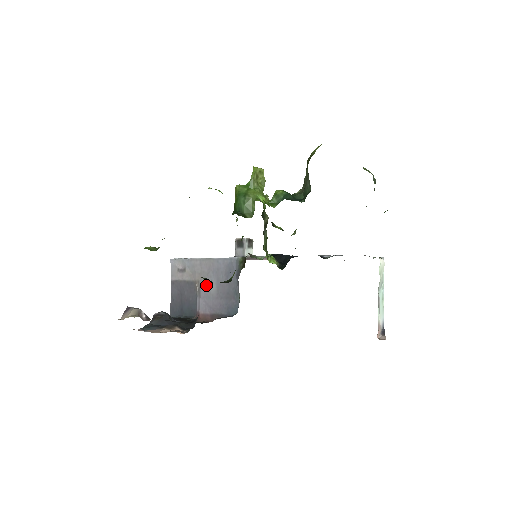
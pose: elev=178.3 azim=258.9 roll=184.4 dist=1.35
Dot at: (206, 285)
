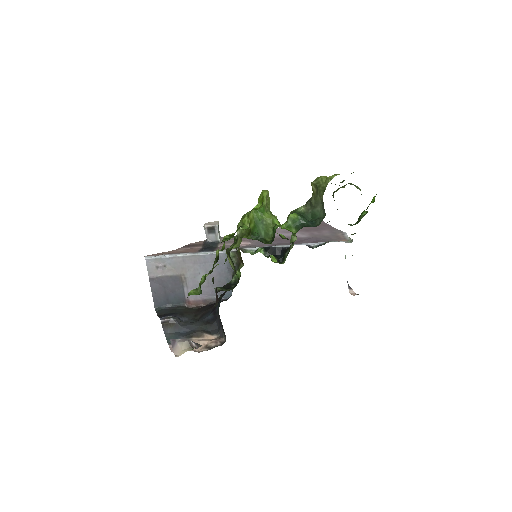
Dot at: (194, 277)
